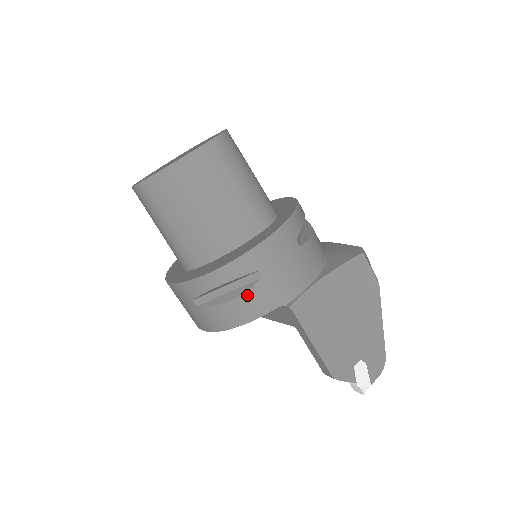
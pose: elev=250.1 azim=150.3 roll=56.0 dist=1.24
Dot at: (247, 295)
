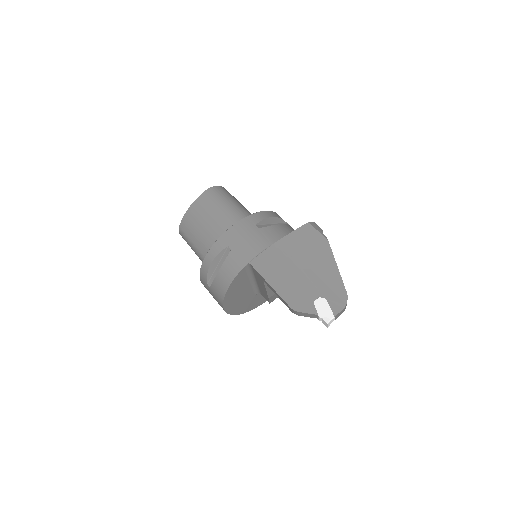
Dot at: (225, 264)
